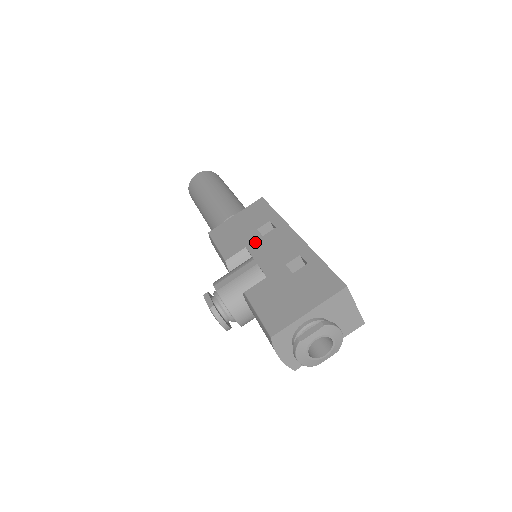
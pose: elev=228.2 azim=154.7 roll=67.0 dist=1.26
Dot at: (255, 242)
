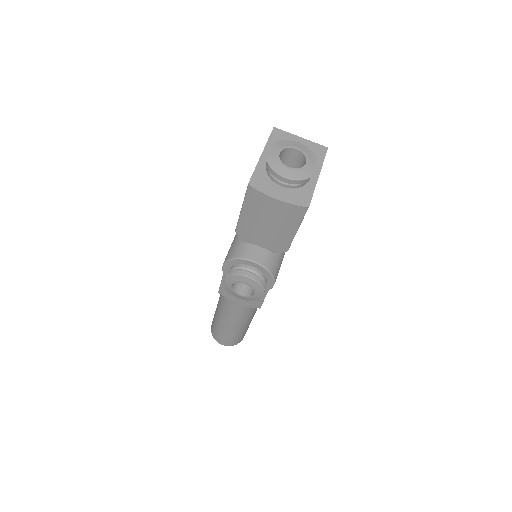
Dot at: occluded
